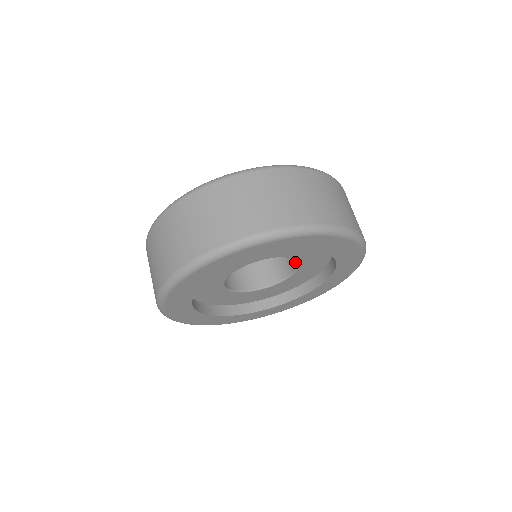
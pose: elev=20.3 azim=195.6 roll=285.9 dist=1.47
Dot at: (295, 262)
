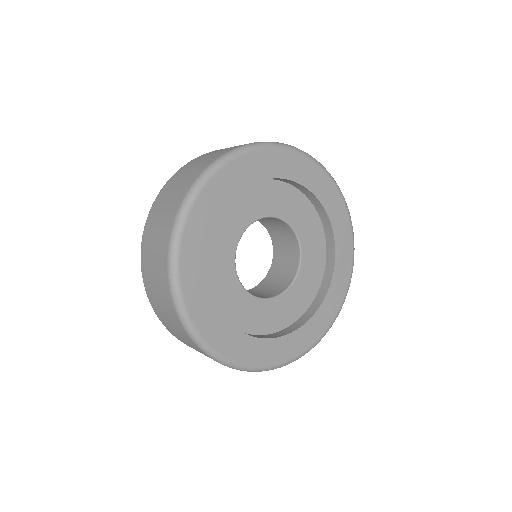
Dot at: (293, 239)
